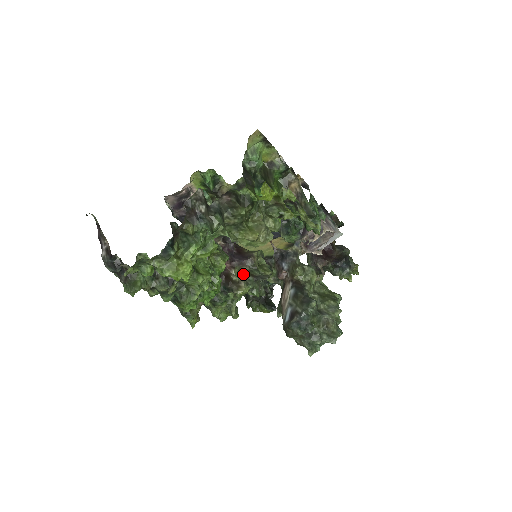
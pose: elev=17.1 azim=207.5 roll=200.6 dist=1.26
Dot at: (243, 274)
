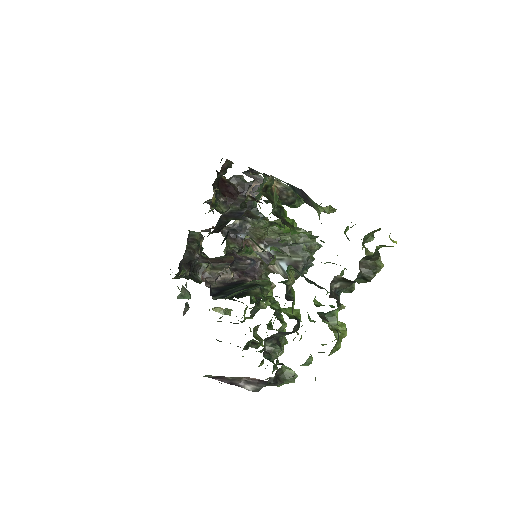
Dot at: (262, 278)
